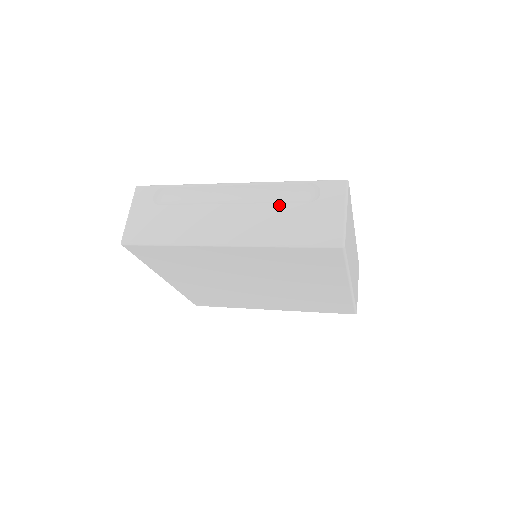
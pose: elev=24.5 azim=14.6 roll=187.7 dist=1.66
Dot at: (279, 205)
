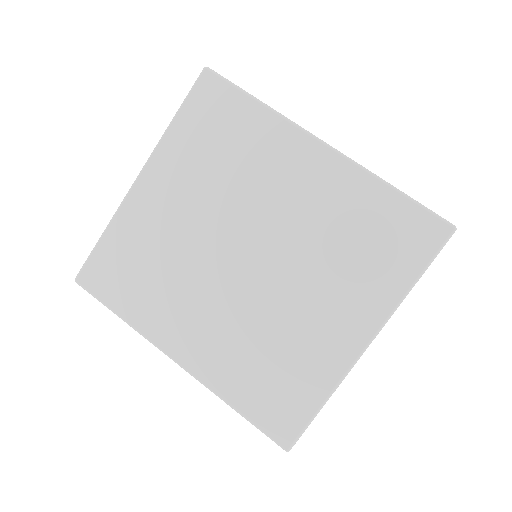
Dot at: occluded
